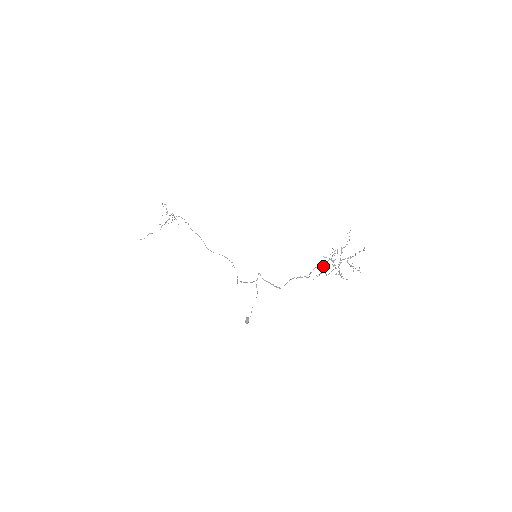
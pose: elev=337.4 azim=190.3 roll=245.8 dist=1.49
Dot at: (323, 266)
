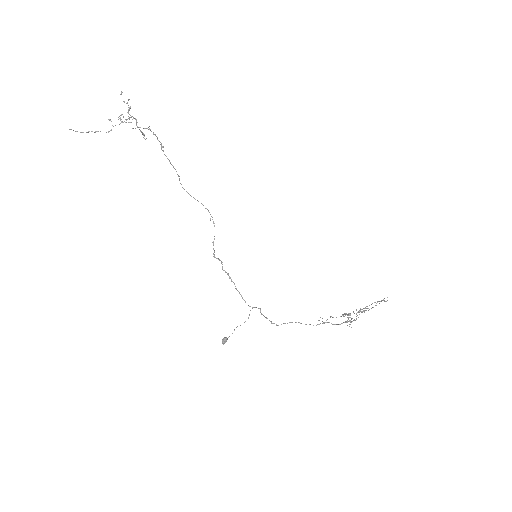
Dot at: occluded
